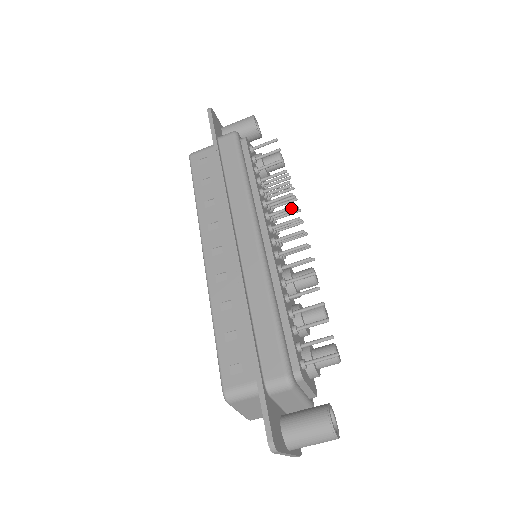
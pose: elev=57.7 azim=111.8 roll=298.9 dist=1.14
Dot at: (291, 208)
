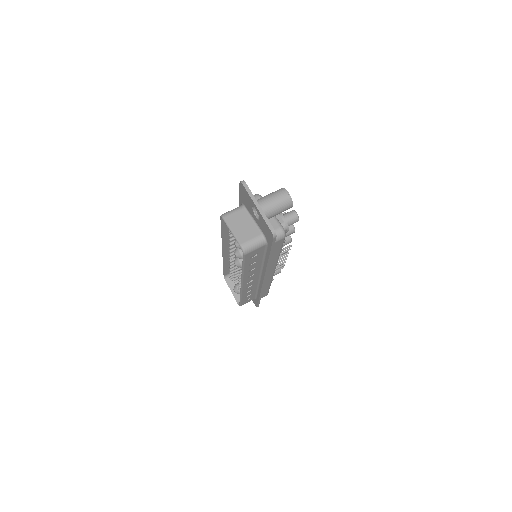
Dot at: occluded
